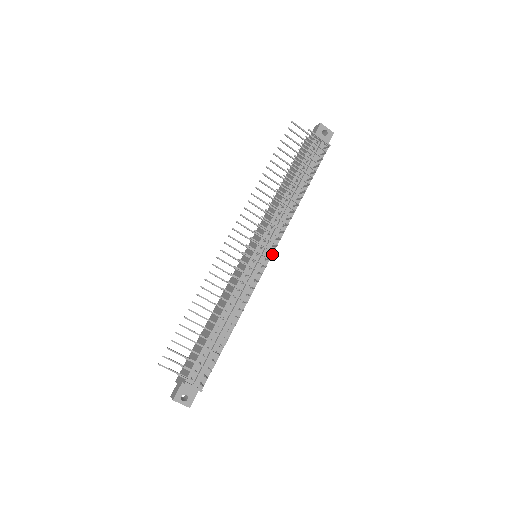
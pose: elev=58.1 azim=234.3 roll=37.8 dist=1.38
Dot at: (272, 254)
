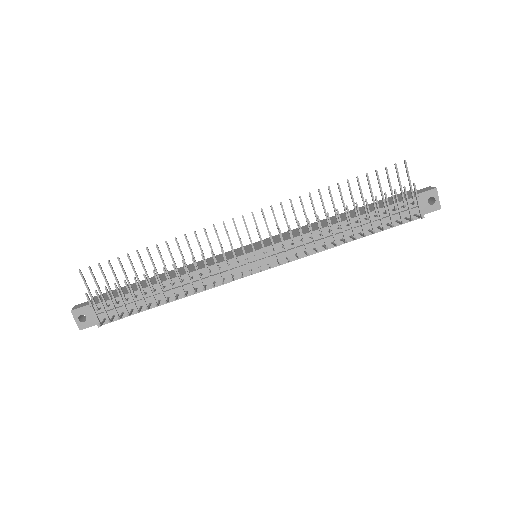
Dot at: occluded
